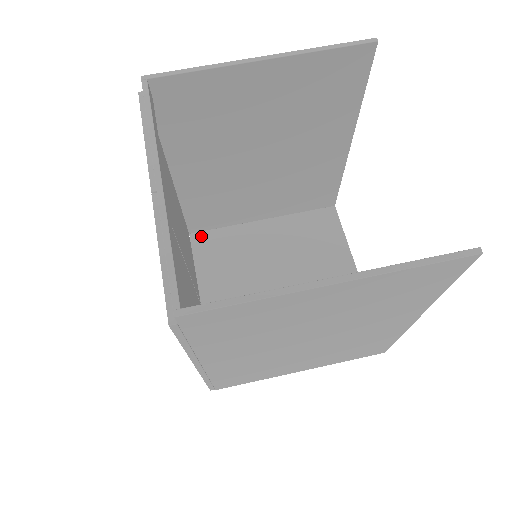
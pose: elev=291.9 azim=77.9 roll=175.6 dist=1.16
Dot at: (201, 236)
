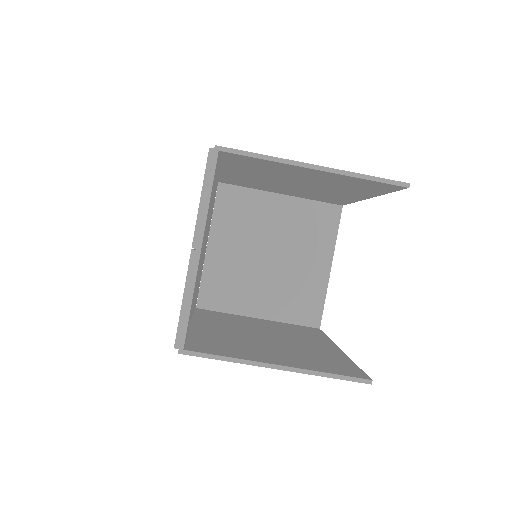
Dot at: (227, 188)
